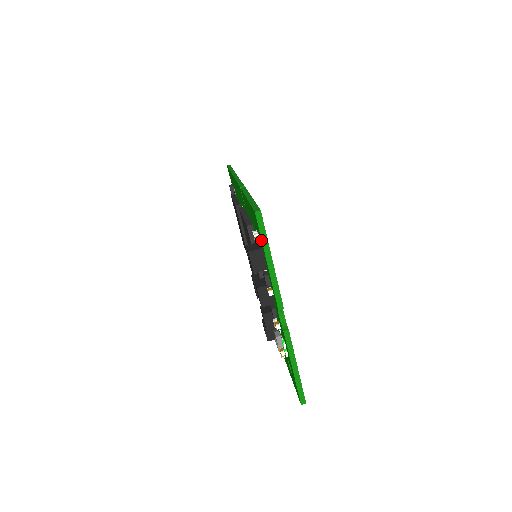
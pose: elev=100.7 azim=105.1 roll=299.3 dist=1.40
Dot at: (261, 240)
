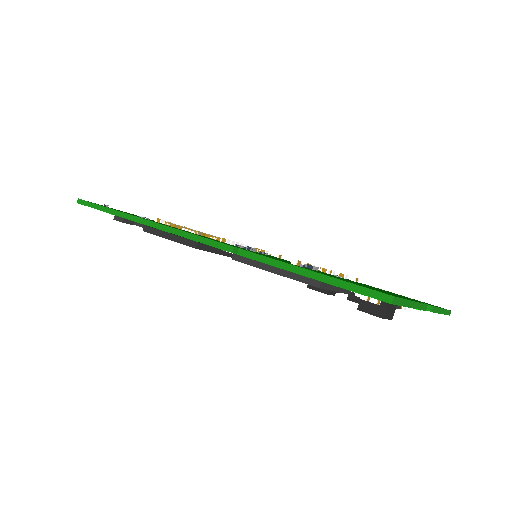
Dot at: occluded
